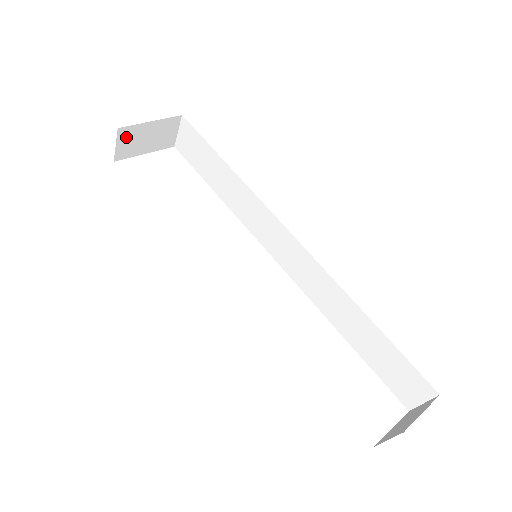
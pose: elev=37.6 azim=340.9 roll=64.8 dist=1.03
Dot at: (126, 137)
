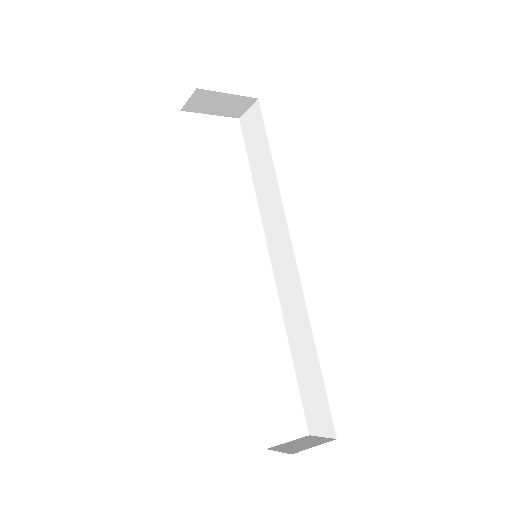
Dot at: (200, 97)
